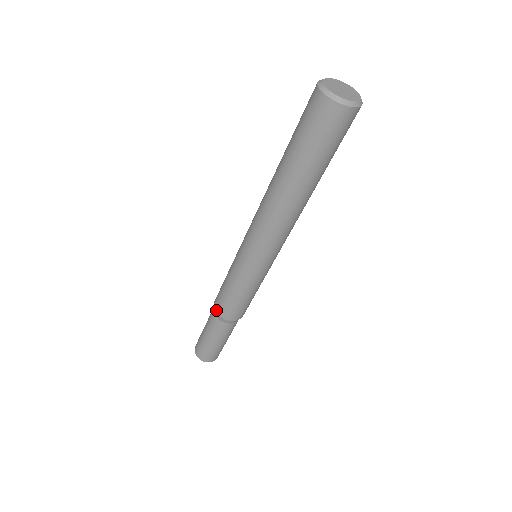
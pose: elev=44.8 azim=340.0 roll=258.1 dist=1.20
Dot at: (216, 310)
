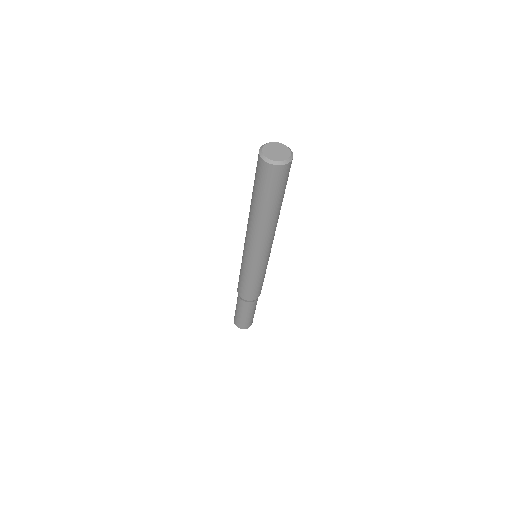
Dot at: occluded
